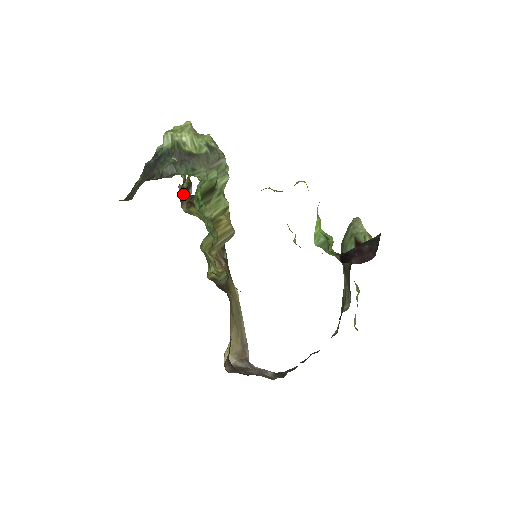
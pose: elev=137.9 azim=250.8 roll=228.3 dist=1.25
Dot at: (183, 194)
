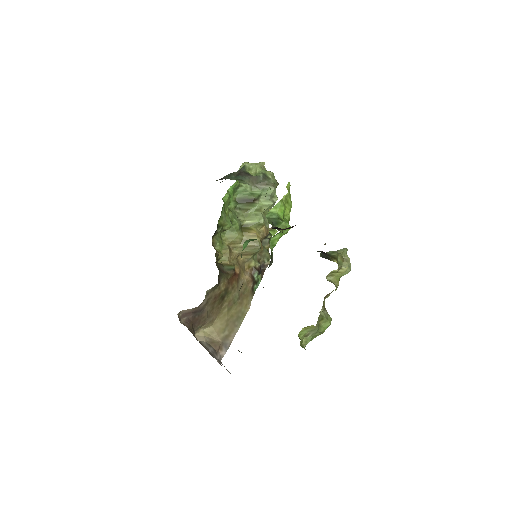
Dot at: occluded
